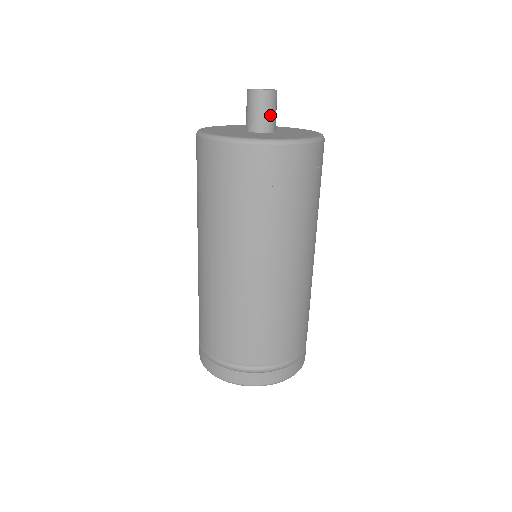
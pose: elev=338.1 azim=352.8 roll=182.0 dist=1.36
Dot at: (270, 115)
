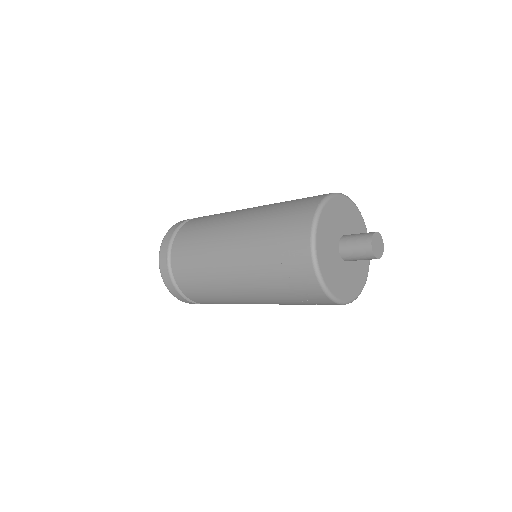
Dot at: (356, 258)
